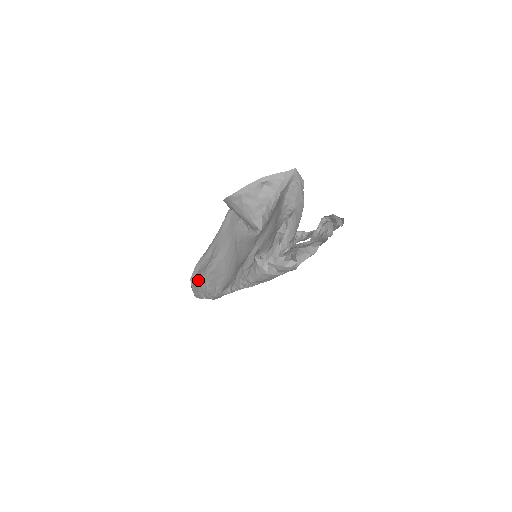
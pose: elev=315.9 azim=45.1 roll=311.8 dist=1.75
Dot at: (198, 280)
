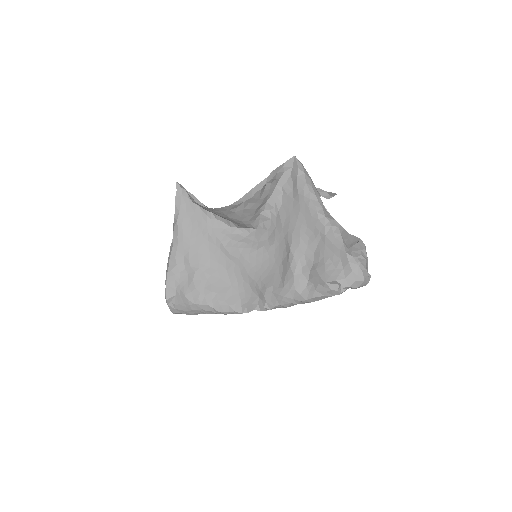
Dot at: (190, 302)
